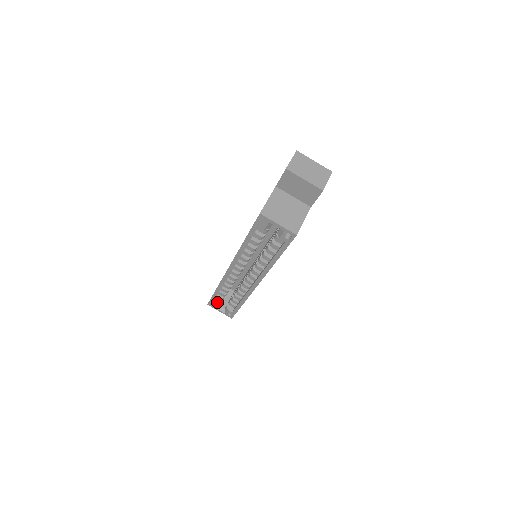
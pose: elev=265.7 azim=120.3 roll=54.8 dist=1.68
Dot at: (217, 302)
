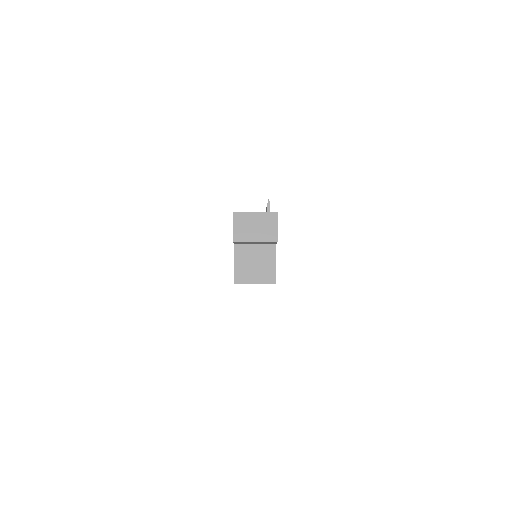
Dot at: occluded
